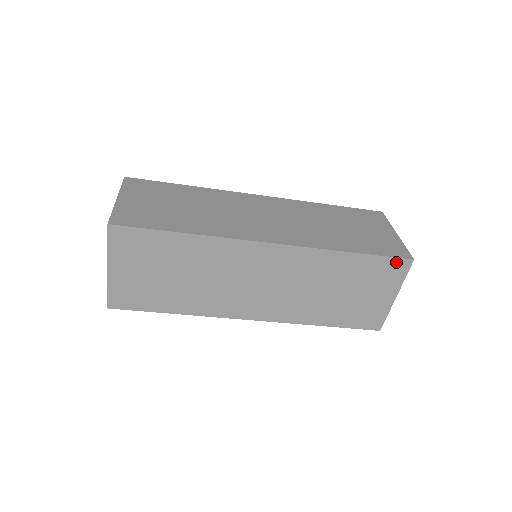
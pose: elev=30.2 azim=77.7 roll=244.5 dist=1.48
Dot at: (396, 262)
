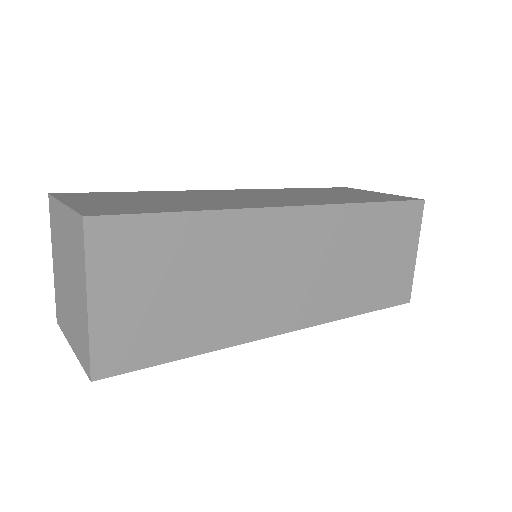
Dot at: (412, 206)
